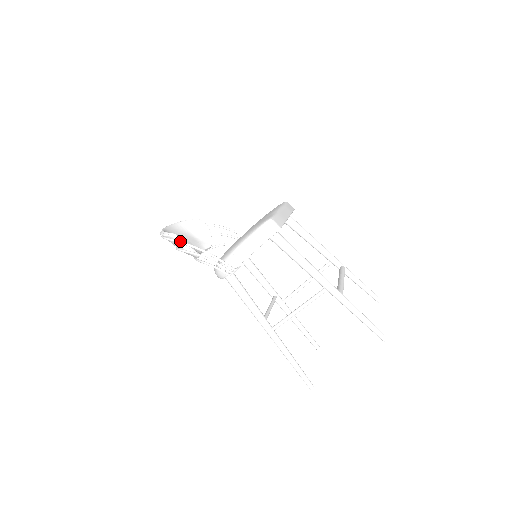
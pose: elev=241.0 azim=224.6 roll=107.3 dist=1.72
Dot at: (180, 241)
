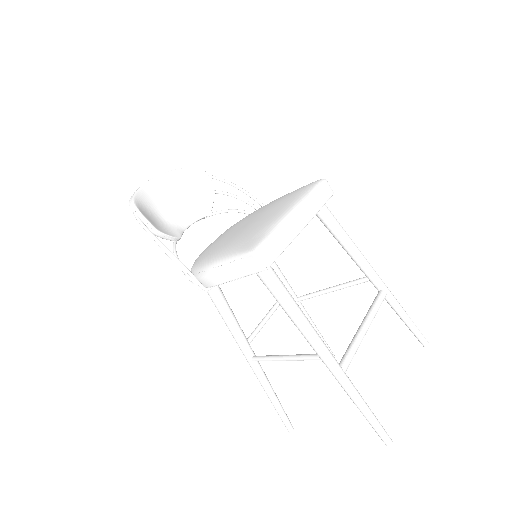
Dot at: (144, 226)
